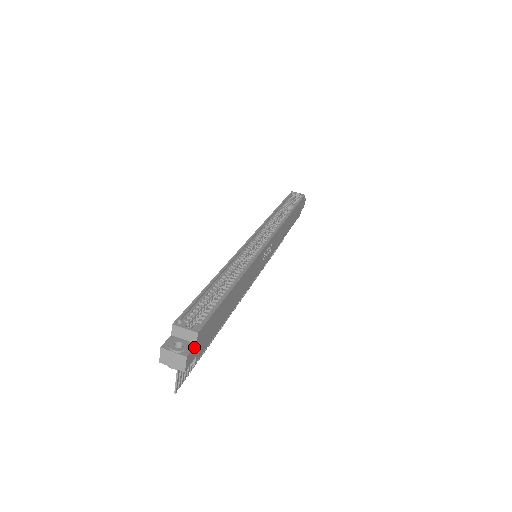
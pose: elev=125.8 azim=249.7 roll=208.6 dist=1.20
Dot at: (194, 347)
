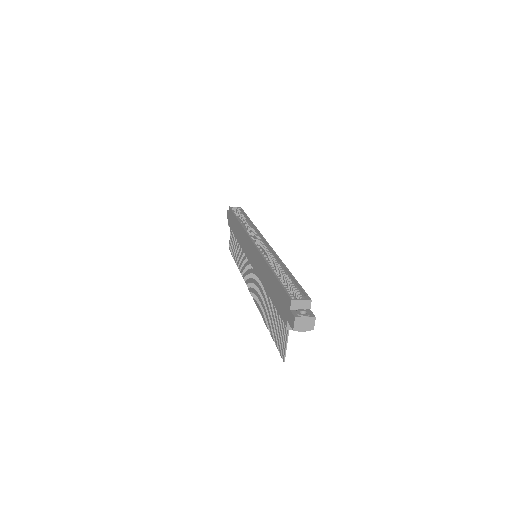
Dot at: (311, 312)
